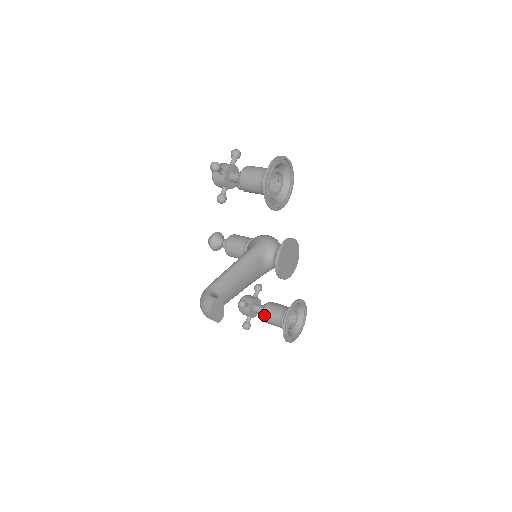
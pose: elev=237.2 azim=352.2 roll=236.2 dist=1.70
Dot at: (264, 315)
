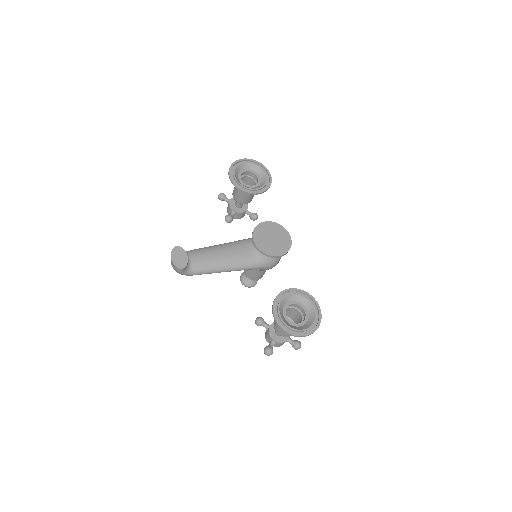
Dot at: (274, 322)
